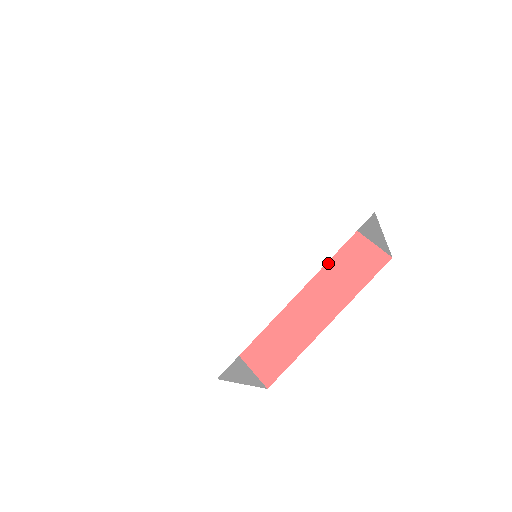
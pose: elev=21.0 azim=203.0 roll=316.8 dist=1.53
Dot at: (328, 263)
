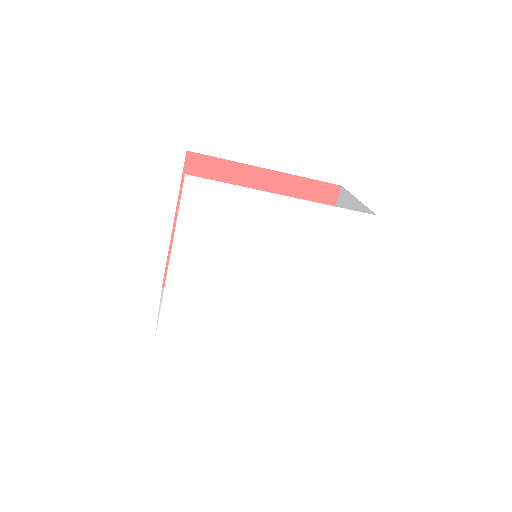
Dot at: occluded
